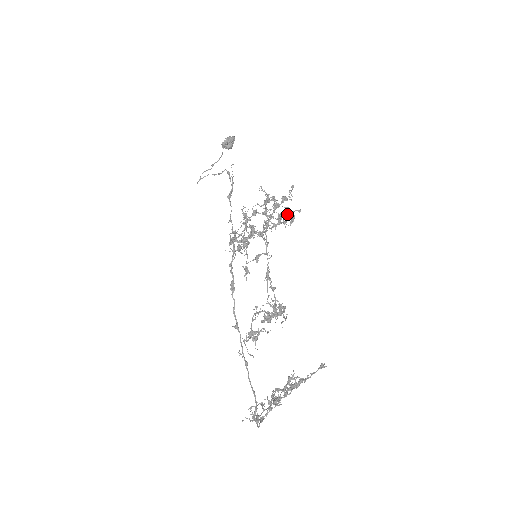
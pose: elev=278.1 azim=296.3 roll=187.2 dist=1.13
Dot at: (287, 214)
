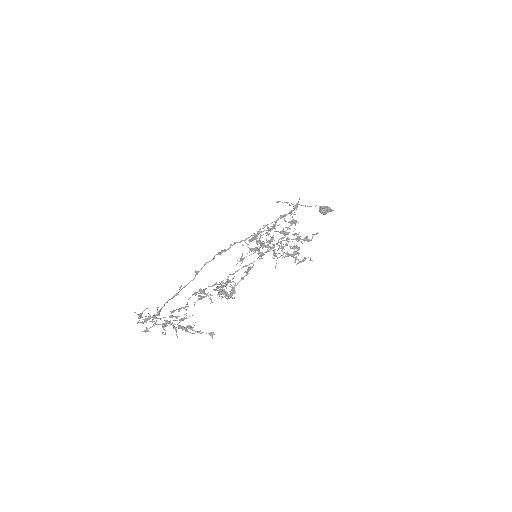
Dot at: (299, 248)
